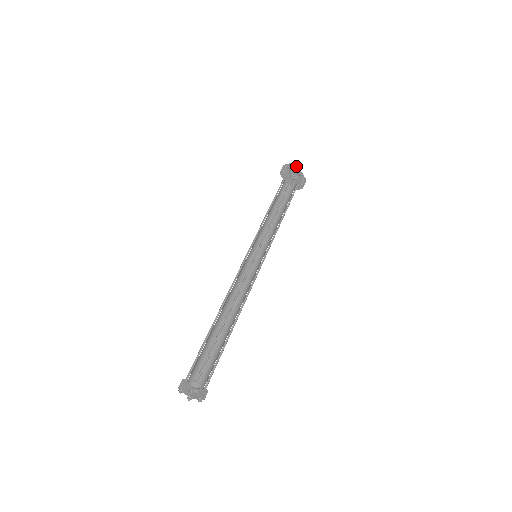
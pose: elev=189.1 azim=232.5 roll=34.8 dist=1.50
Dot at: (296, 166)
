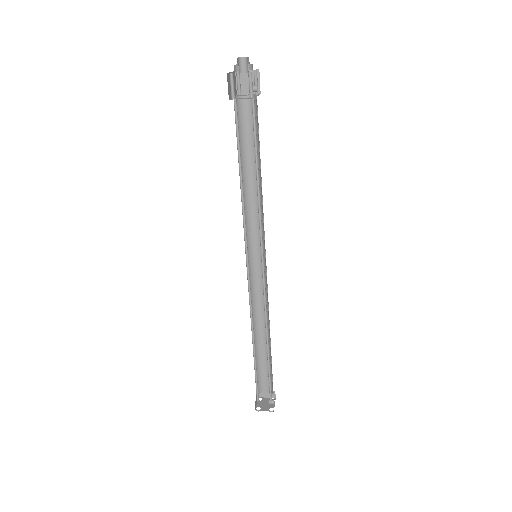
Dot at: occluded
